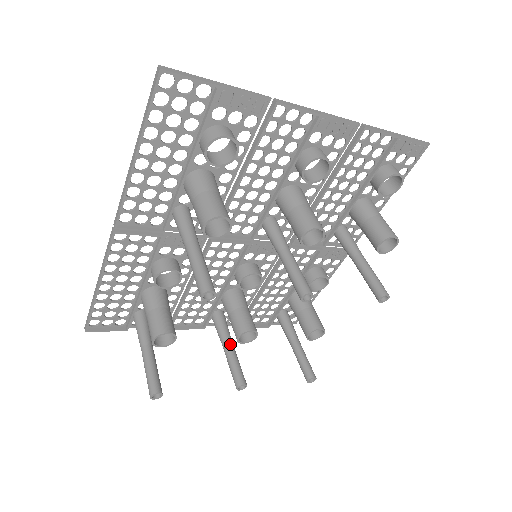
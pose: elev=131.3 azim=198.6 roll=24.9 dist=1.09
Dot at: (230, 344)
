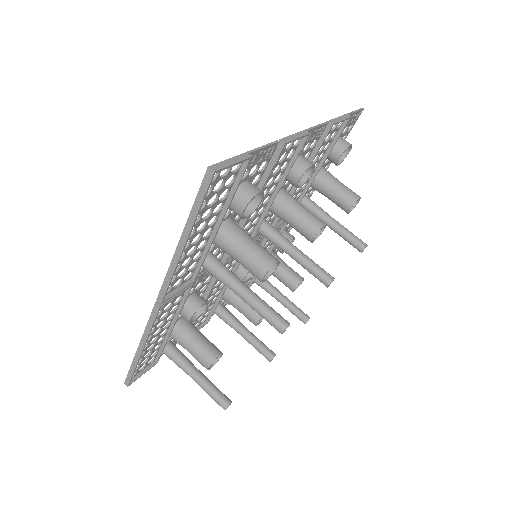
Dot at: (244, 329)
